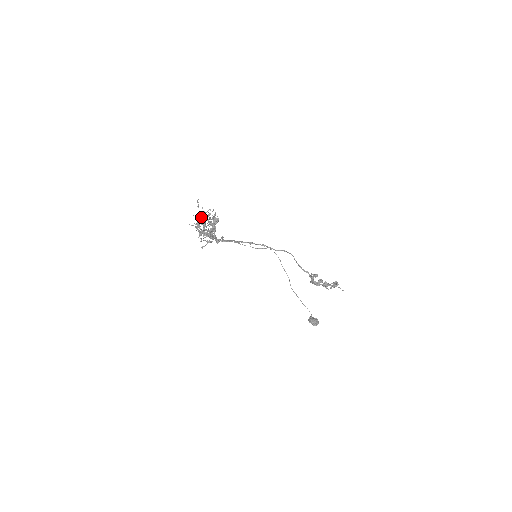
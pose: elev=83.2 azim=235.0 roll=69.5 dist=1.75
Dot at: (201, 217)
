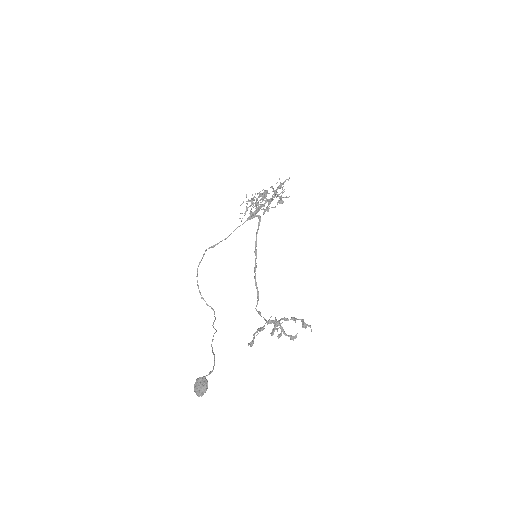
Dot at: (280, 188)
